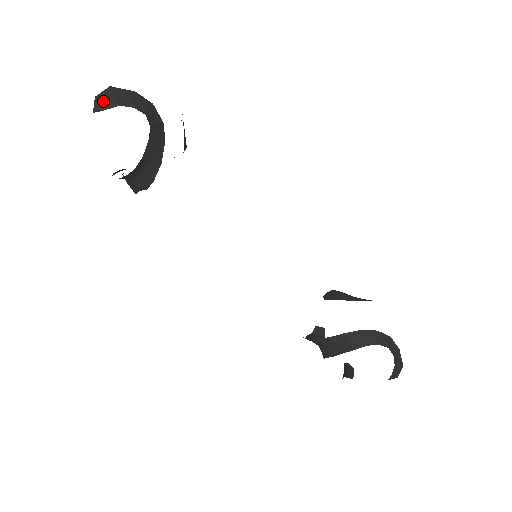
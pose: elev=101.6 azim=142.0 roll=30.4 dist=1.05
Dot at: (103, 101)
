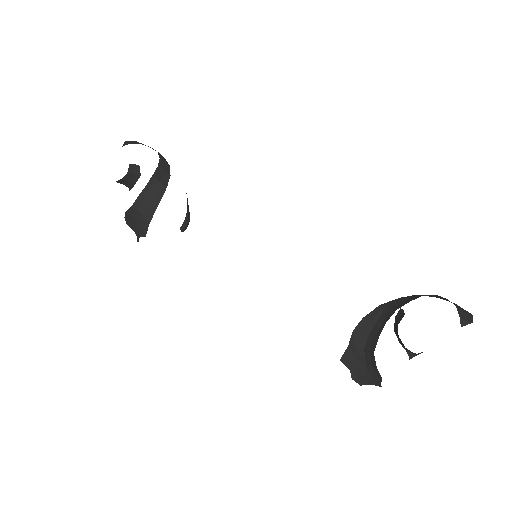
Dot at: (130, 143)
